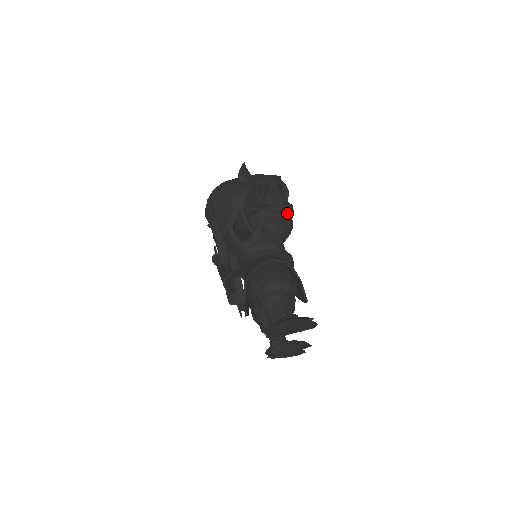
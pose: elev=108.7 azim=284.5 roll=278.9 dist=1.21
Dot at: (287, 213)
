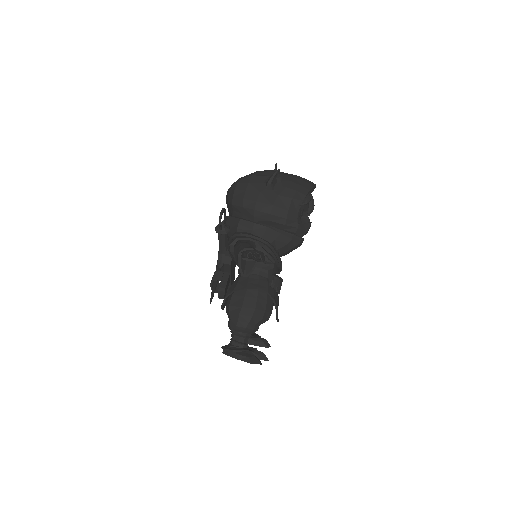
Dot at: (300, 233)
